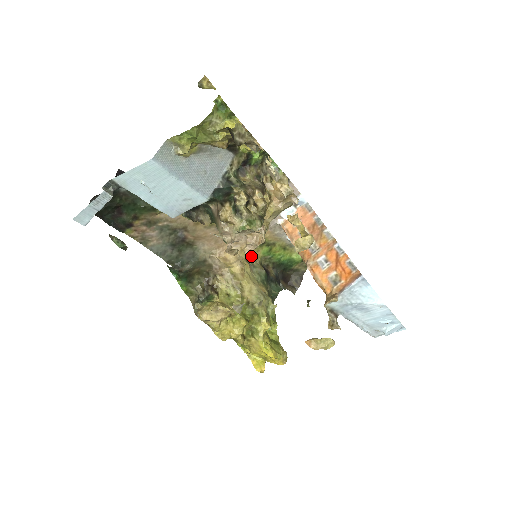
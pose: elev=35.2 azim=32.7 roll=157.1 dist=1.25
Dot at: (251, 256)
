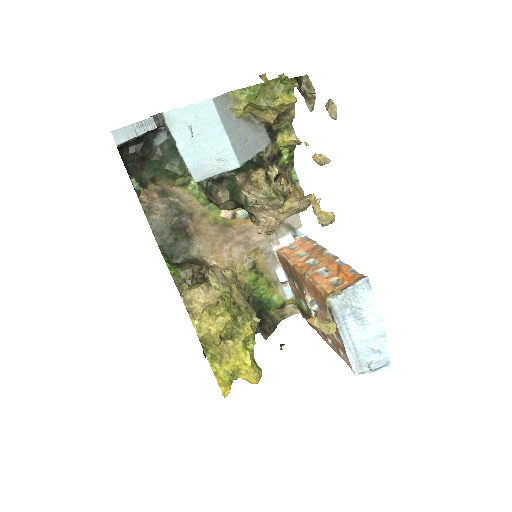
Dot at: (237, 278)
